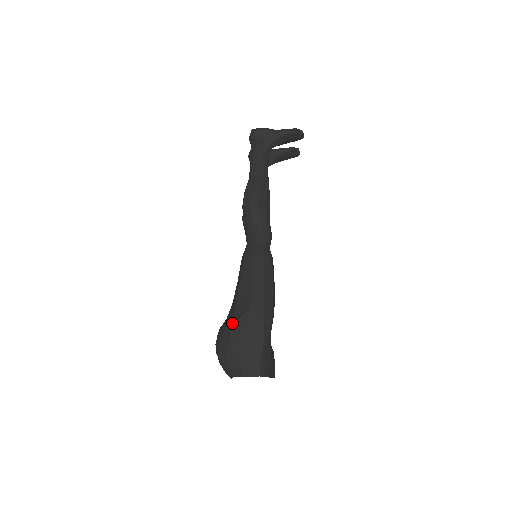
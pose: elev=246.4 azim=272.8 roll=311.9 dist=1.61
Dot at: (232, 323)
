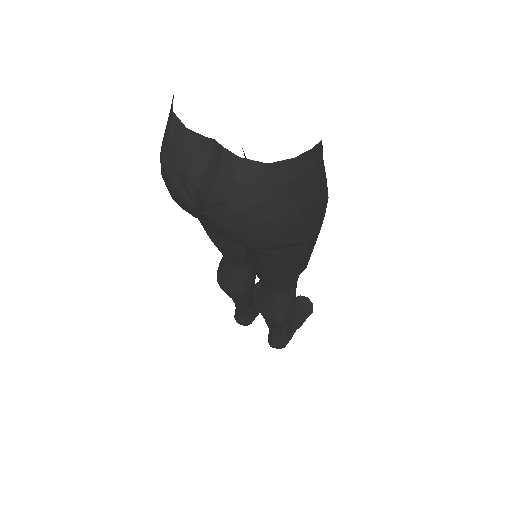
Dot at: occluded
